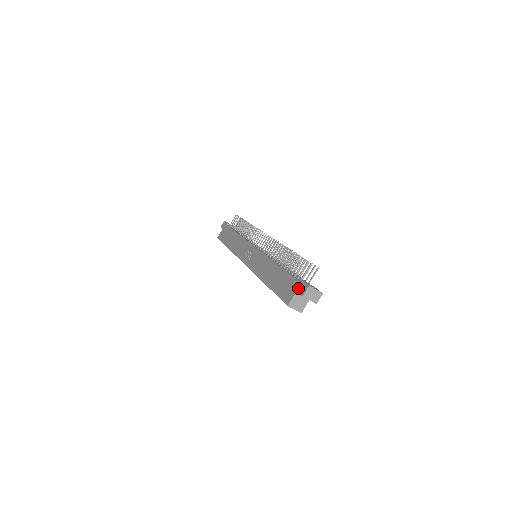
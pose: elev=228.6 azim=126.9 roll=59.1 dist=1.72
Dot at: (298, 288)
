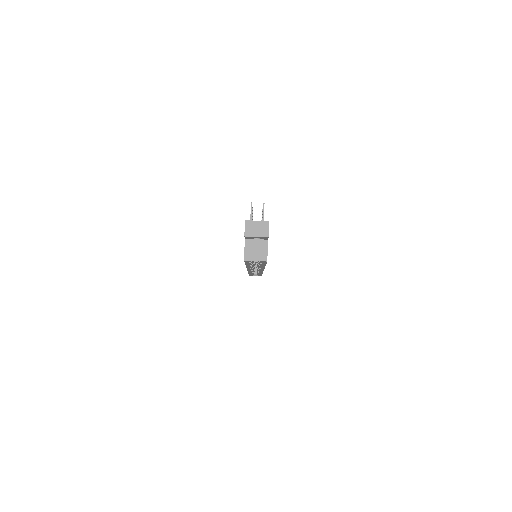
Dot at: occluded
